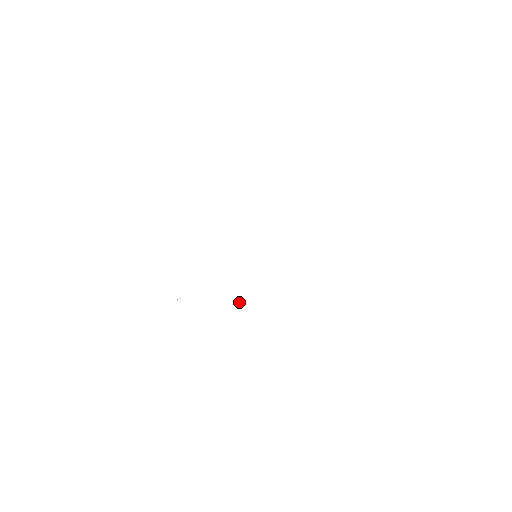
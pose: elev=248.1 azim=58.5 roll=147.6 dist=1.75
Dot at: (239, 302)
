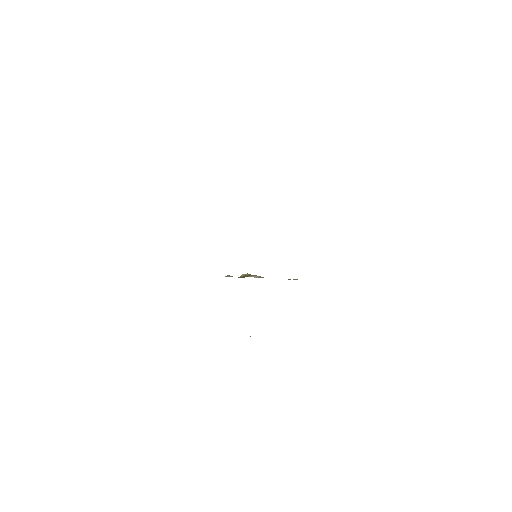
Dot at: occluded
